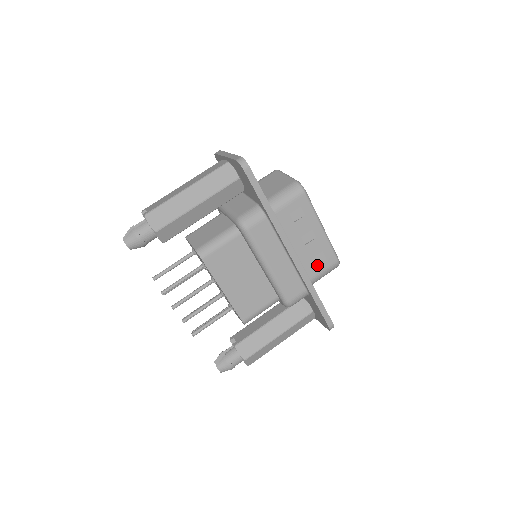
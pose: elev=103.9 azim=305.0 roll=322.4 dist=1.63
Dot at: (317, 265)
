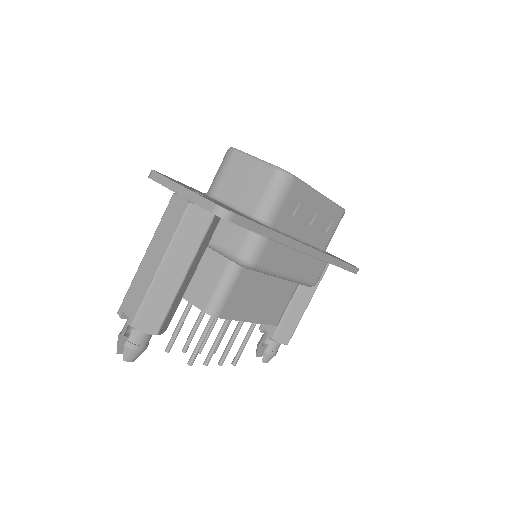
Dot at: (327, 232)
